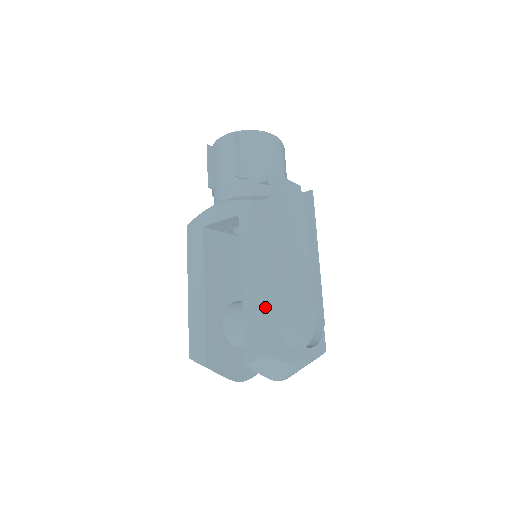
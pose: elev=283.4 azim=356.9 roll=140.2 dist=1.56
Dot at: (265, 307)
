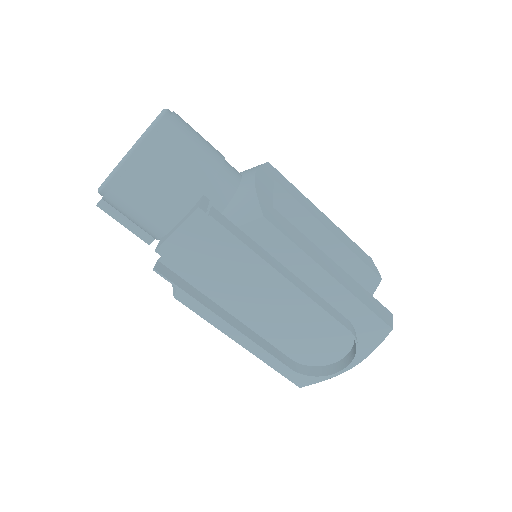
Dot at: (268, 363)
